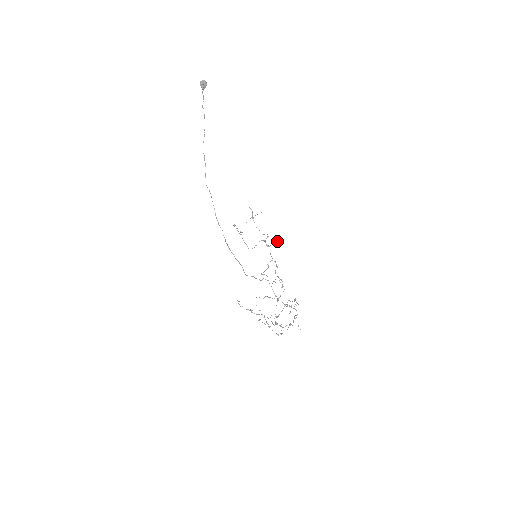
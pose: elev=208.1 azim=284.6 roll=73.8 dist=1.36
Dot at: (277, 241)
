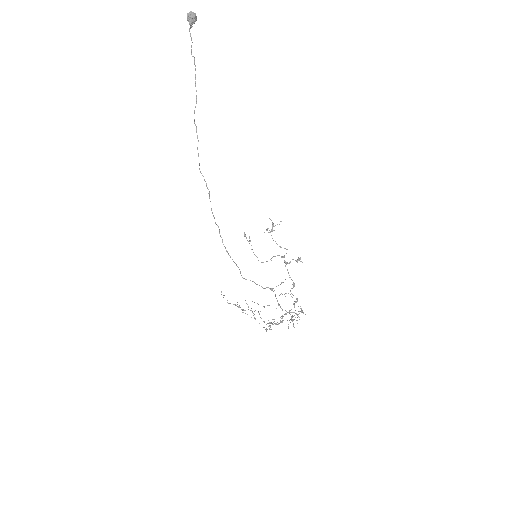
Dot at: (300, 259)
